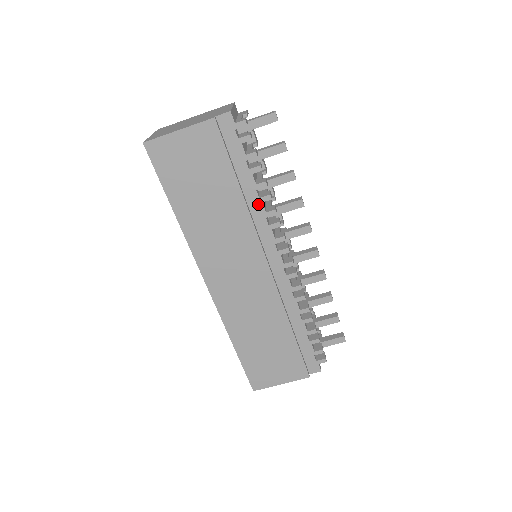
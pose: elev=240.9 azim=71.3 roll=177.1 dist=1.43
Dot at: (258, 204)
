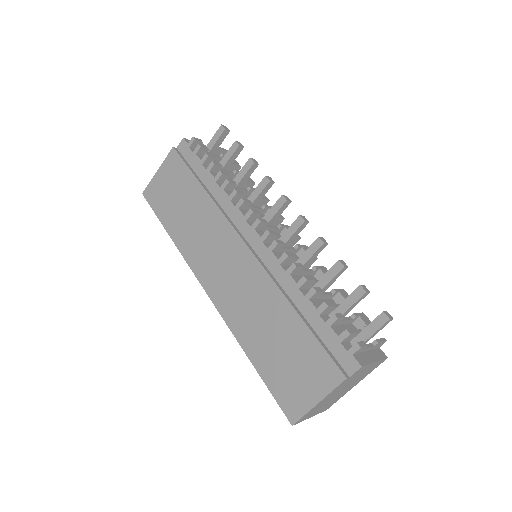
Dot at: (221, 193)
